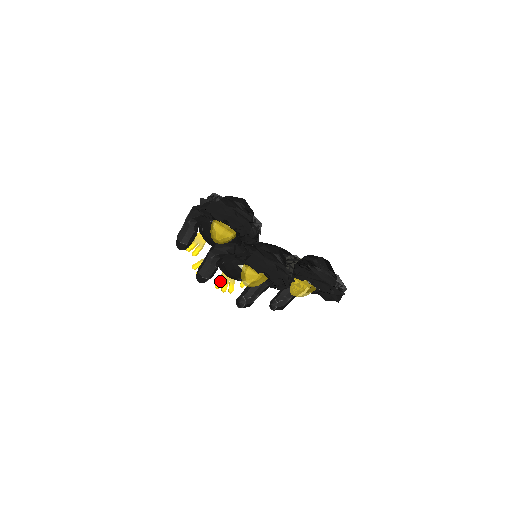
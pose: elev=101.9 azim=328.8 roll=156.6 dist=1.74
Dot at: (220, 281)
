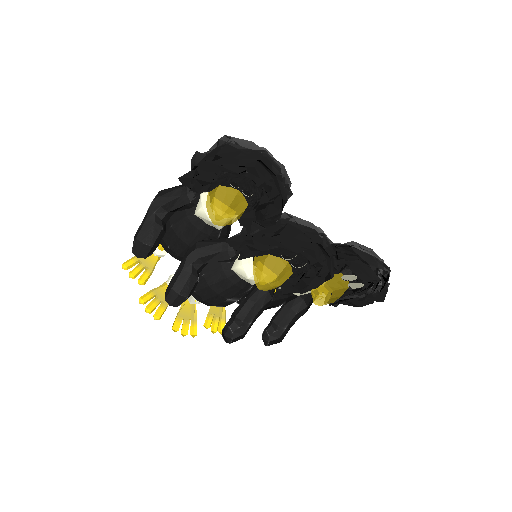
Dot at: (177, 321)
